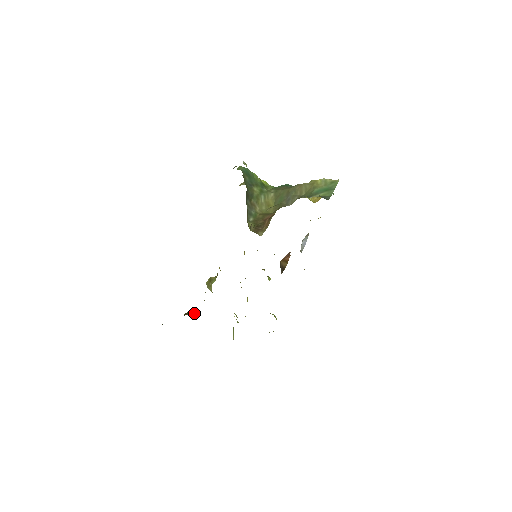
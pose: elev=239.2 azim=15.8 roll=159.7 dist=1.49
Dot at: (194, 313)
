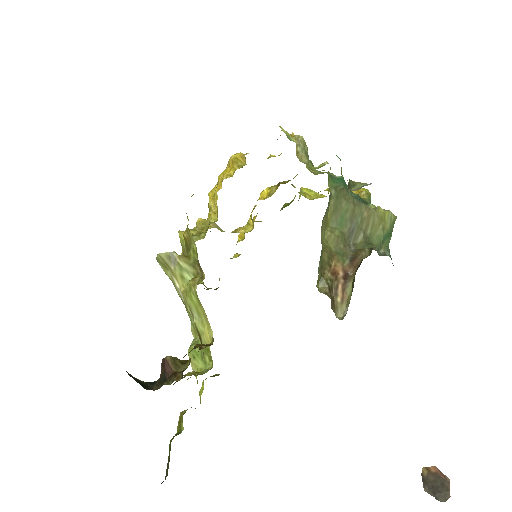
Dot at: (183, 362)
